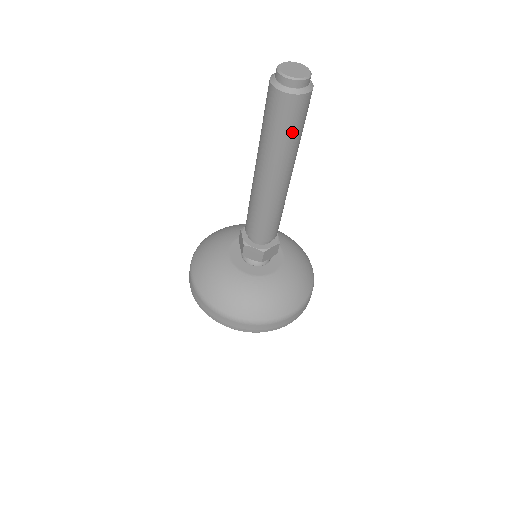
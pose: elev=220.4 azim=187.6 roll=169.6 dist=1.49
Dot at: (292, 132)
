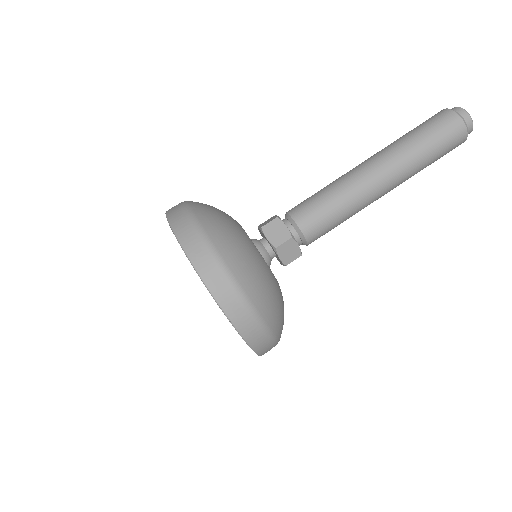
Dot at: (433, 147)
